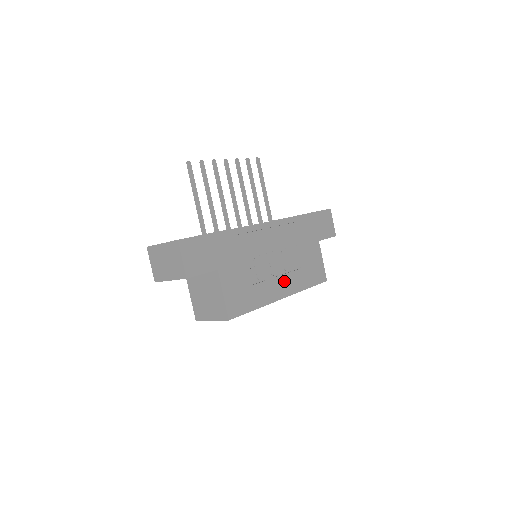
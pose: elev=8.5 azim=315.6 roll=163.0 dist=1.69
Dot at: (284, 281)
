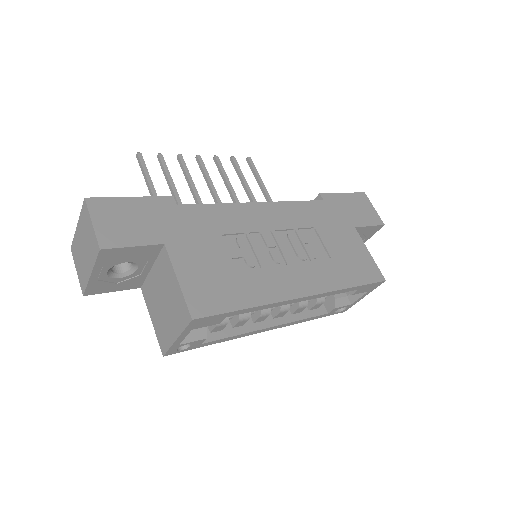
Dot at: (301, 273)
